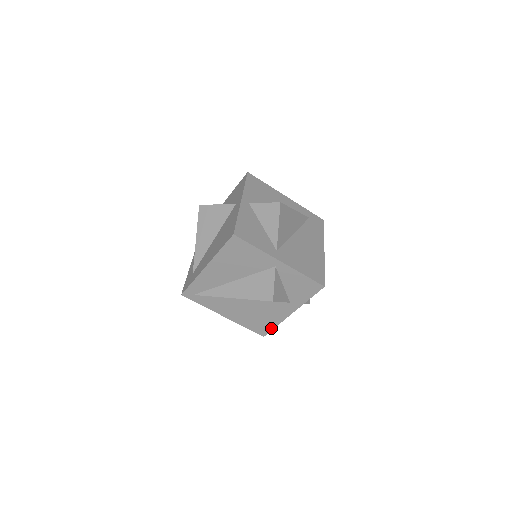
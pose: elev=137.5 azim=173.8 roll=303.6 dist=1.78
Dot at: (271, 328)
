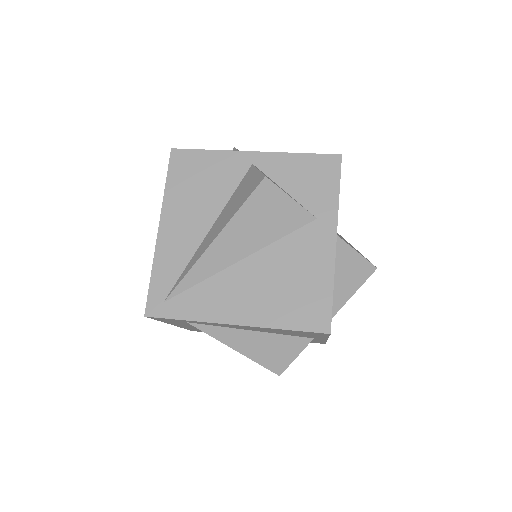
Dot at: (327, 301)
